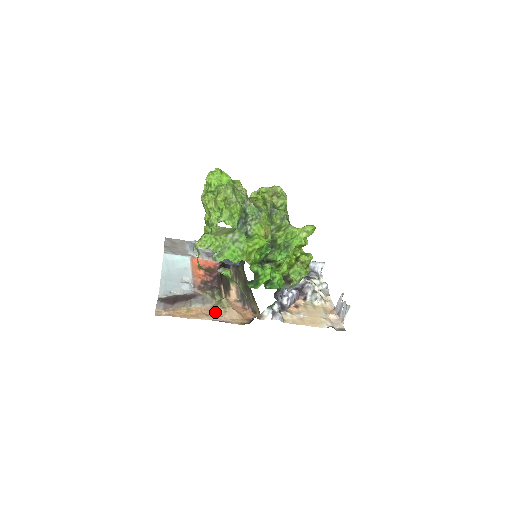
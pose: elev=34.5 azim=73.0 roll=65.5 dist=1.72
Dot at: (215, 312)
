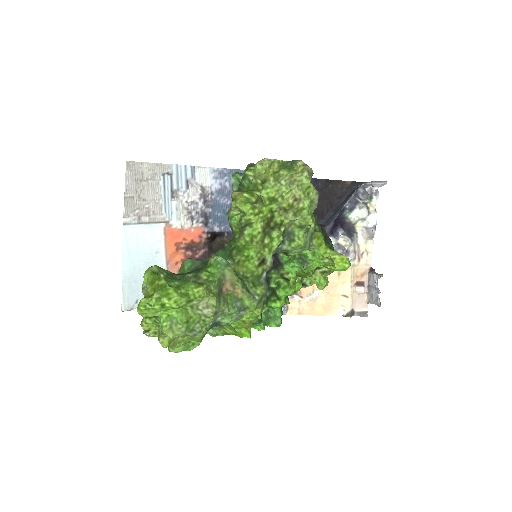
Dot at: occluded
